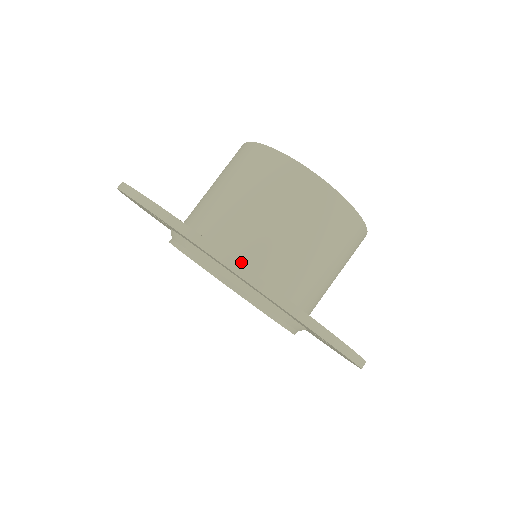
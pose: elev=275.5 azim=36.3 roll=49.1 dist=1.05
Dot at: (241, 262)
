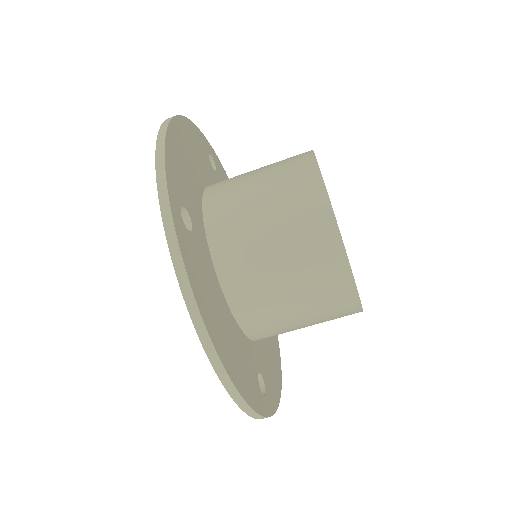
Dot at: (230, 296)
